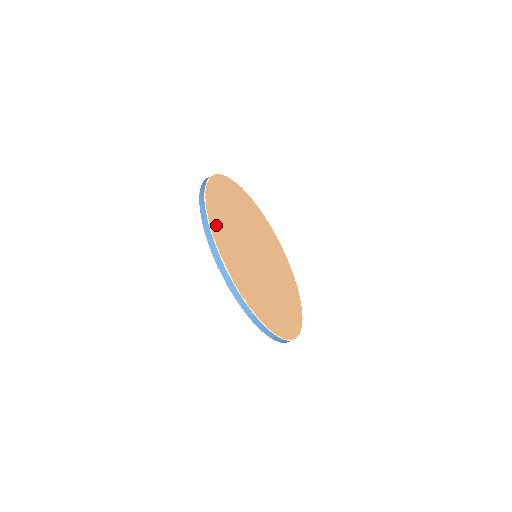
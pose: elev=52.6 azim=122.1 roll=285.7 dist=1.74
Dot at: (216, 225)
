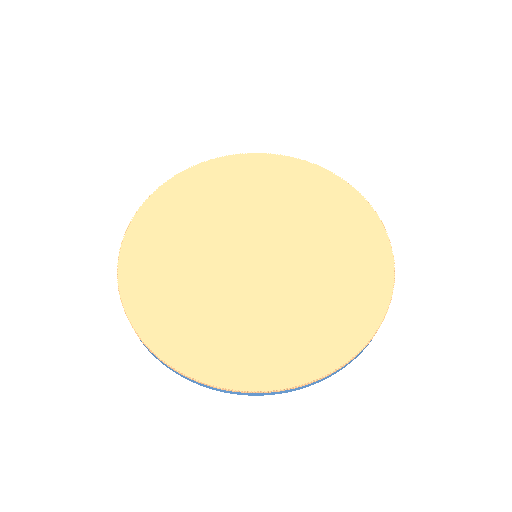
Dot at: (136, 260)
